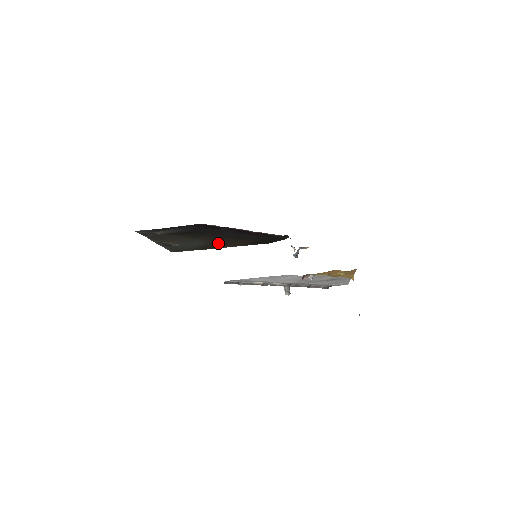
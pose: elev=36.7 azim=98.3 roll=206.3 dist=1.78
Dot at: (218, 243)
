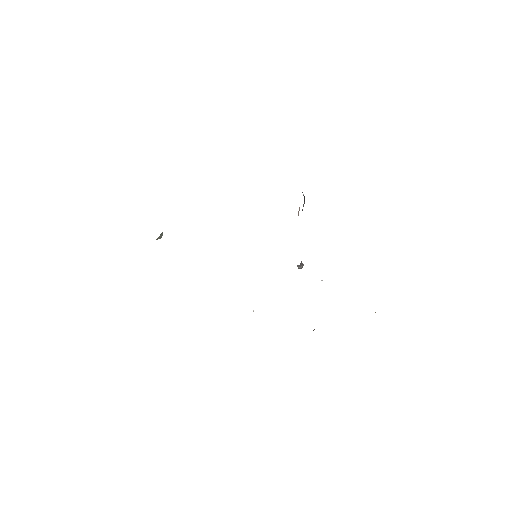
Dot at: occluded
